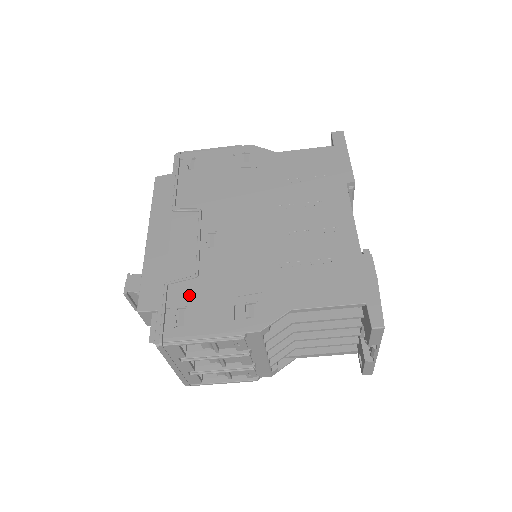
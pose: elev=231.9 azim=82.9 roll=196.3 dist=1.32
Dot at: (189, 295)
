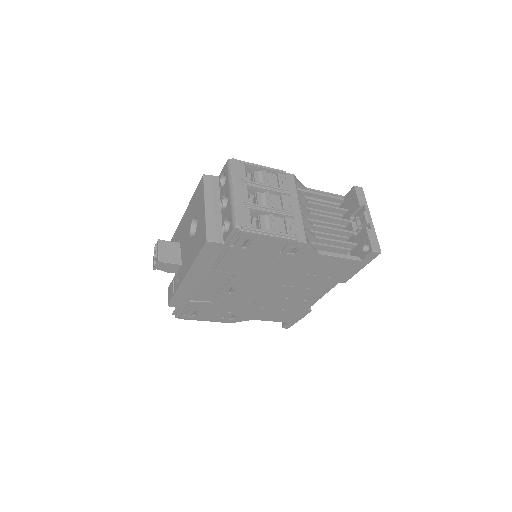
Dot at: (203, 308)
